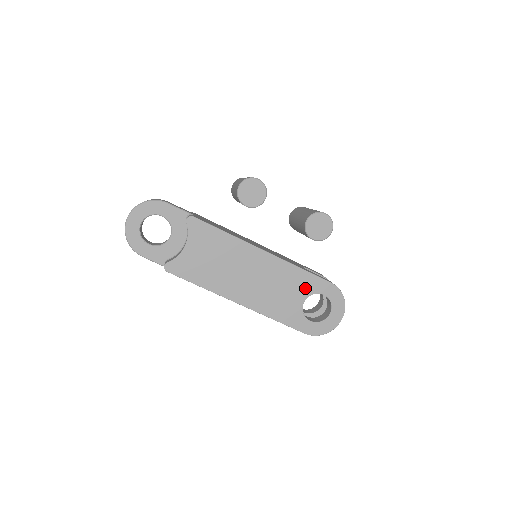
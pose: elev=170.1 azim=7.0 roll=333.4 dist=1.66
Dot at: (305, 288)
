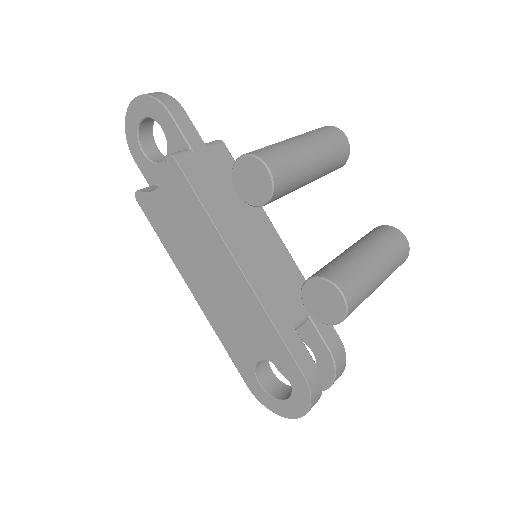
Dot at: (269, 349)
